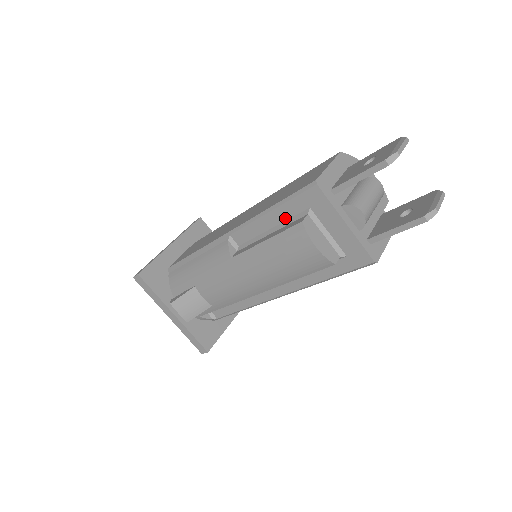
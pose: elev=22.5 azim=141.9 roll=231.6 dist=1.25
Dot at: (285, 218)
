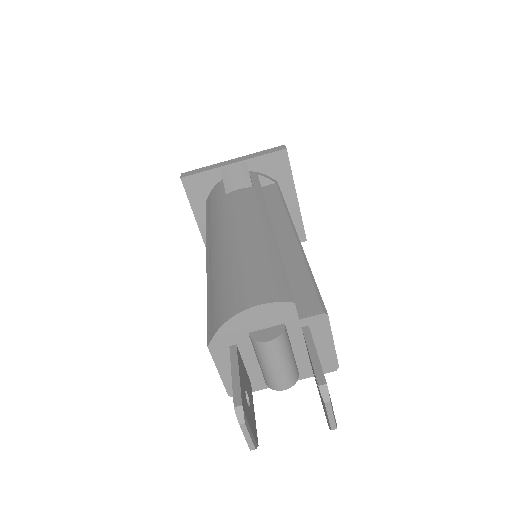
Dot at: occluded
